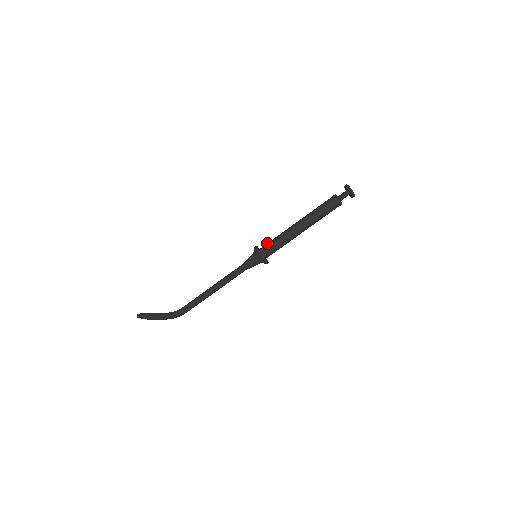
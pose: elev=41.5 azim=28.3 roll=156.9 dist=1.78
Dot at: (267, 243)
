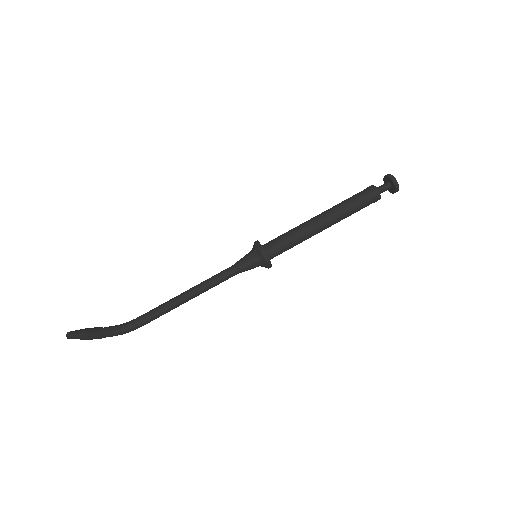
Dot at: (274, 240)
